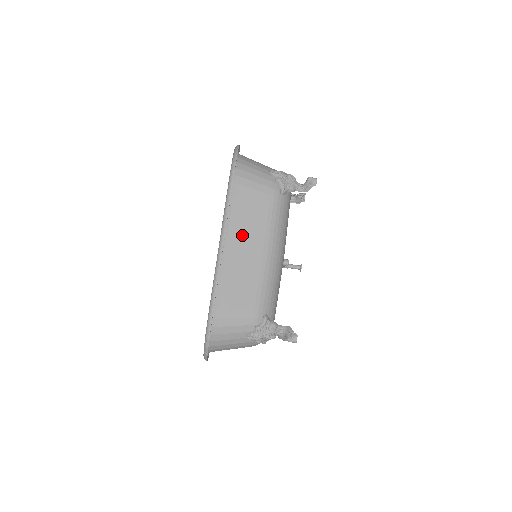
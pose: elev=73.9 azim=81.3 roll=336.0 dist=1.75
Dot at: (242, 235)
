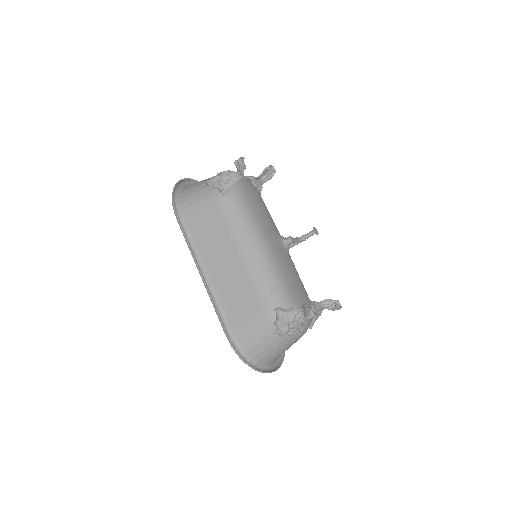
Dot at: (215, 255)
